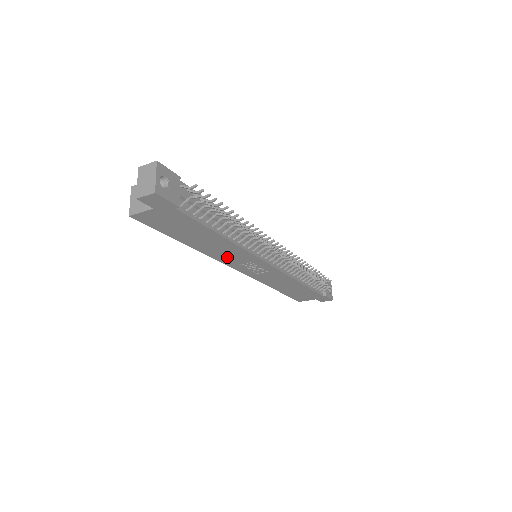
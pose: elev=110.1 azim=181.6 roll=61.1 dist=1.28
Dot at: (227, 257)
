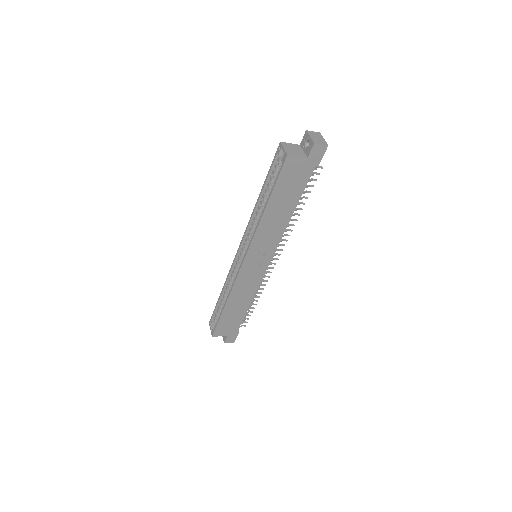
Dot at: (263, 238)
